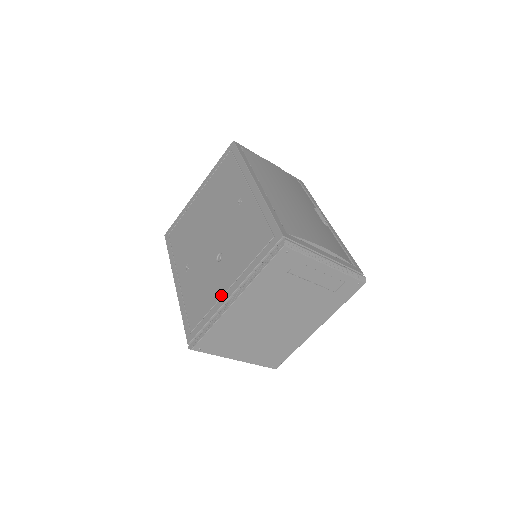
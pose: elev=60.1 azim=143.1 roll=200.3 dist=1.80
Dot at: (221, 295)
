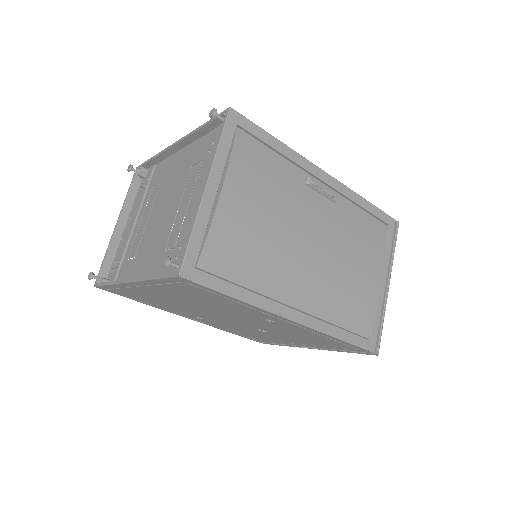
Dot at: (289, 343)
